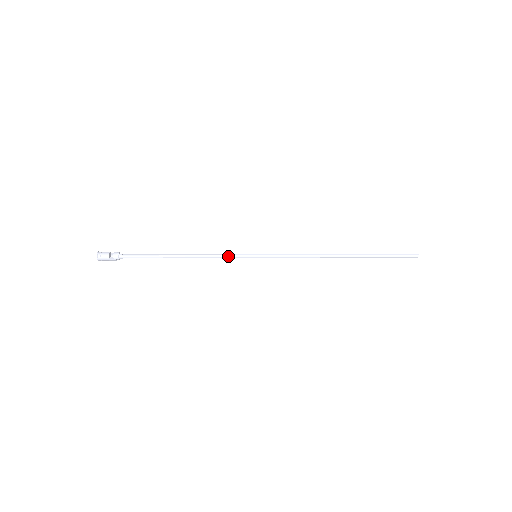
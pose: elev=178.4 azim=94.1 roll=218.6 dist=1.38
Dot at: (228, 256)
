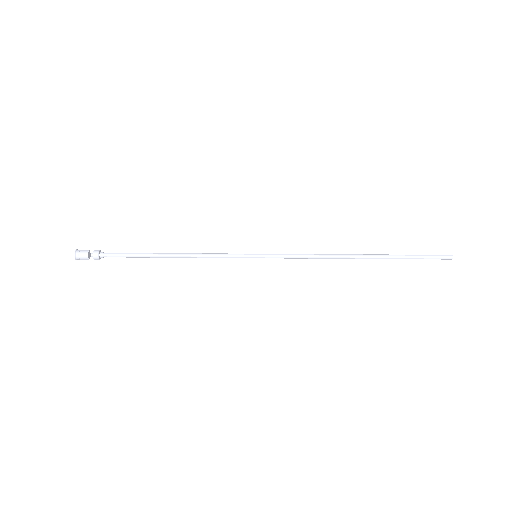
Dot at: (223, 257)
